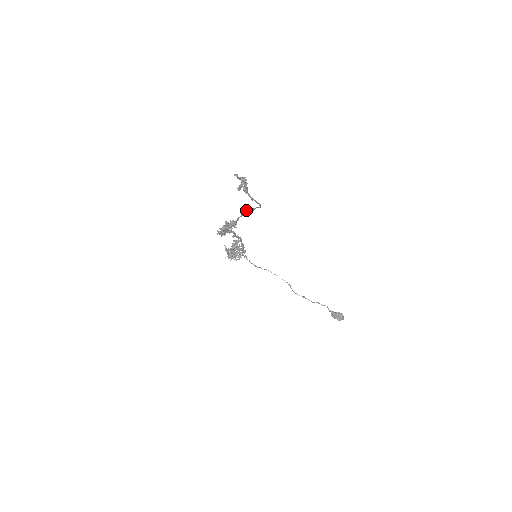
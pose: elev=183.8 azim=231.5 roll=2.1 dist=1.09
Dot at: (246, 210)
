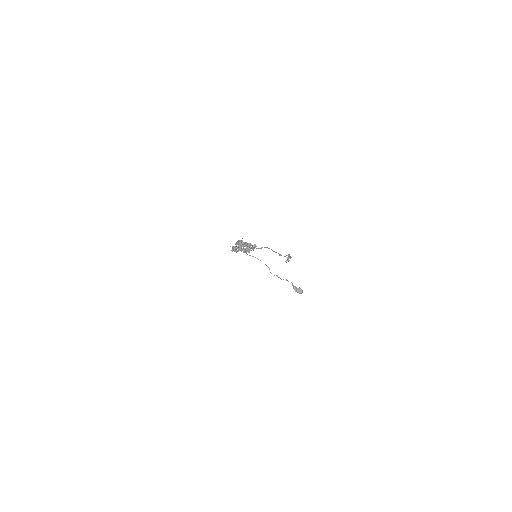
Dot at: (273, 251)
